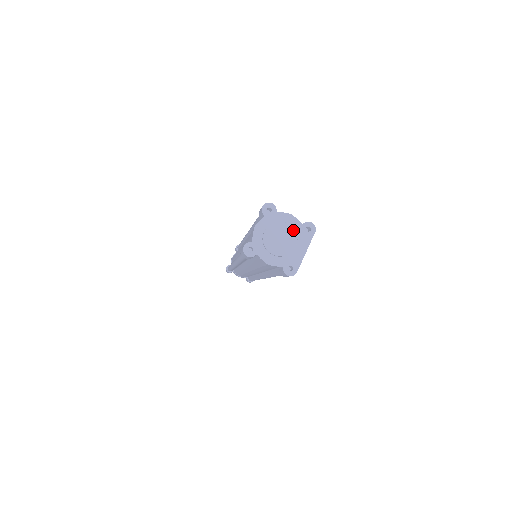
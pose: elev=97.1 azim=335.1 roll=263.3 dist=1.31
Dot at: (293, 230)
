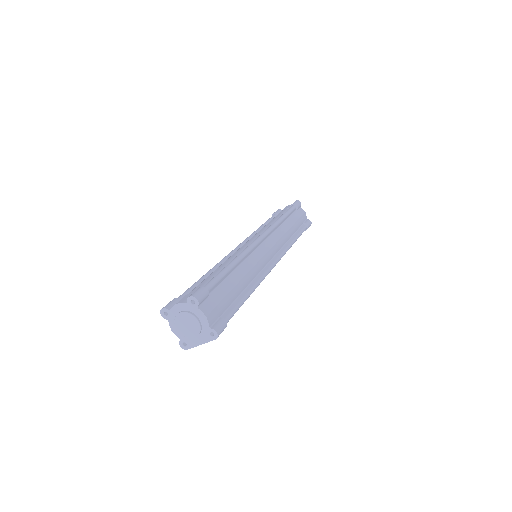
Dot at: (199, 327)
